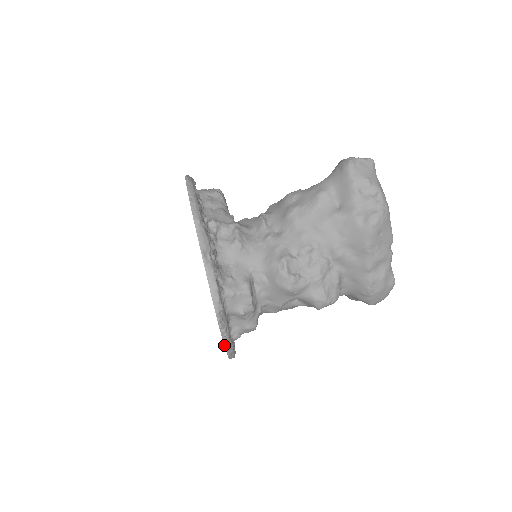
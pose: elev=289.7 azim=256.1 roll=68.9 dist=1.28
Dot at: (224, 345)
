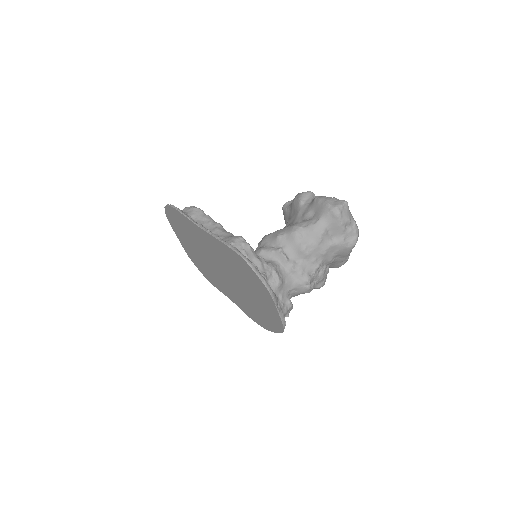
Dot at: occluded
